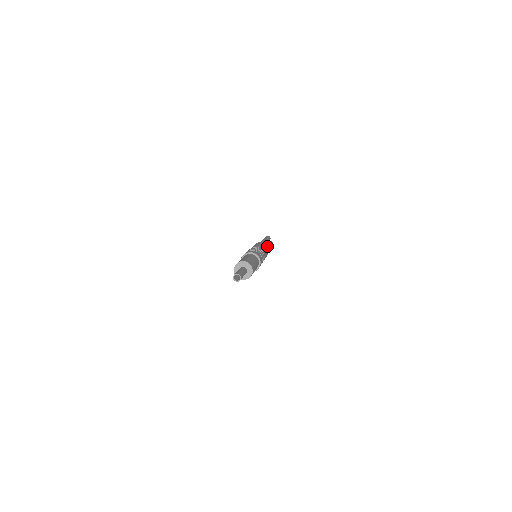
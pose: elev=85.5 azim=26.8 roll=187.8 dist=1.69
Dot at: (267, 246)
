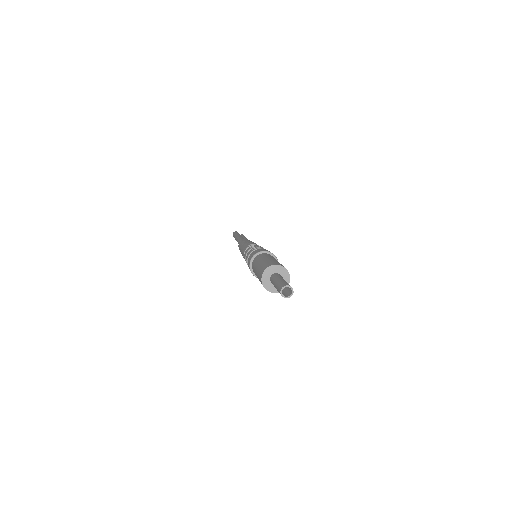
Dot at: occluded
